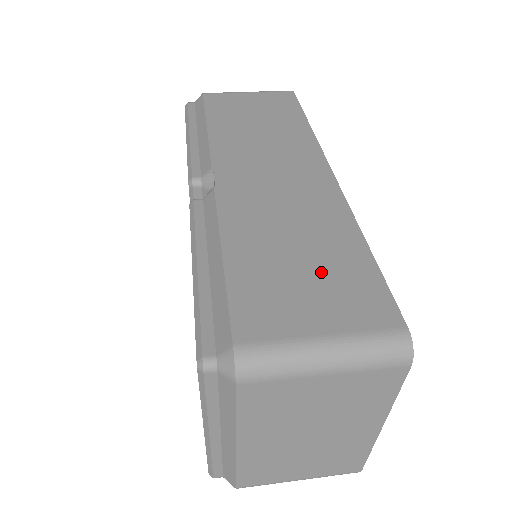
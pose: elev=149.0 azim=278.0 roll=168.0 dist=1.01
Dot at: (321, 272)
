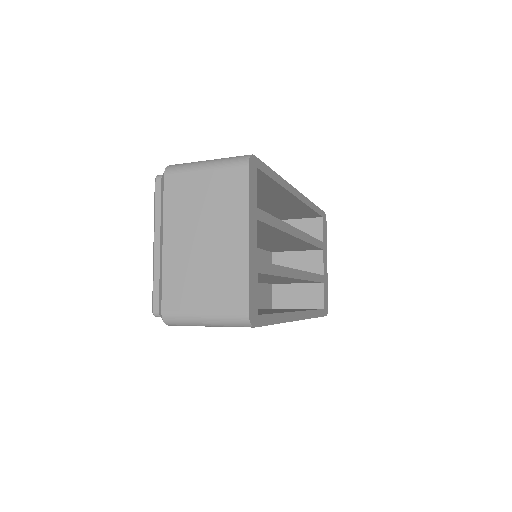
Dot at: occluded
